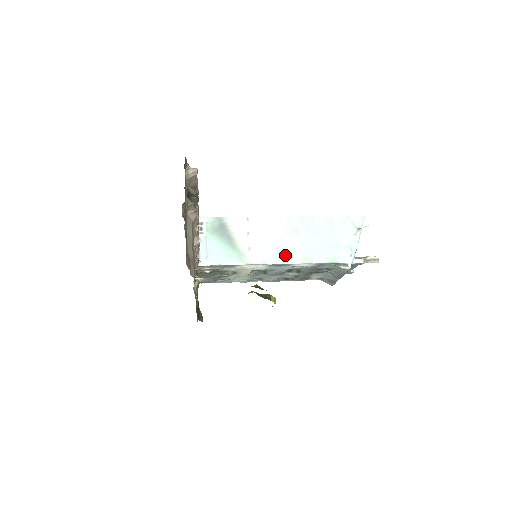
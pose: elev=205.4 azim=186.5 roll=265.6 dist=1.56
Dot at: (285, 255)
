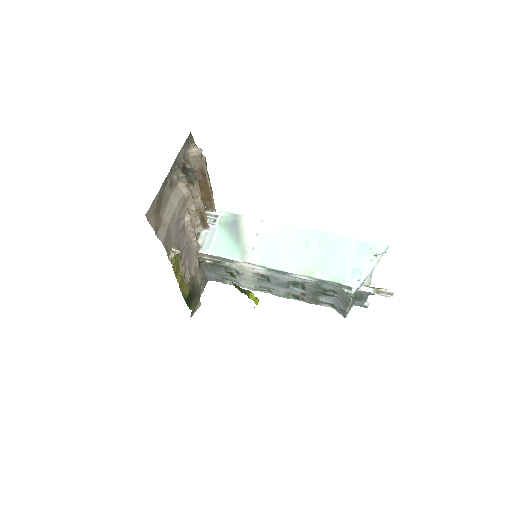
Dot at: (287, 263)
